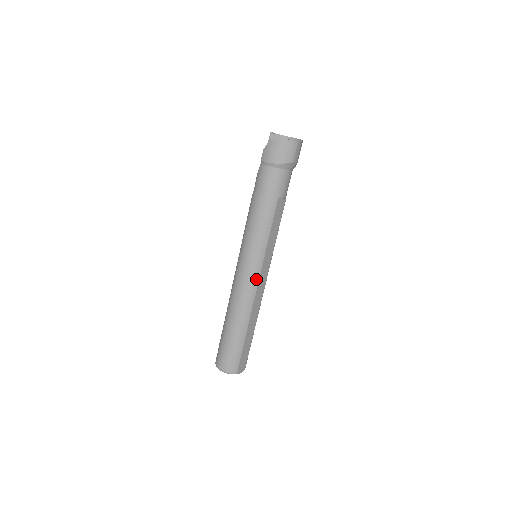
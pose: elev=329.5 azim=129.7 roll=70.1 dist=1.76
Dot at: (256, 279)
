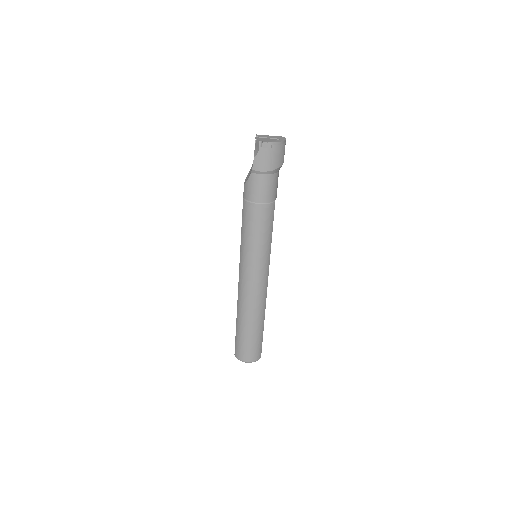
Dot at: (267, 278)
